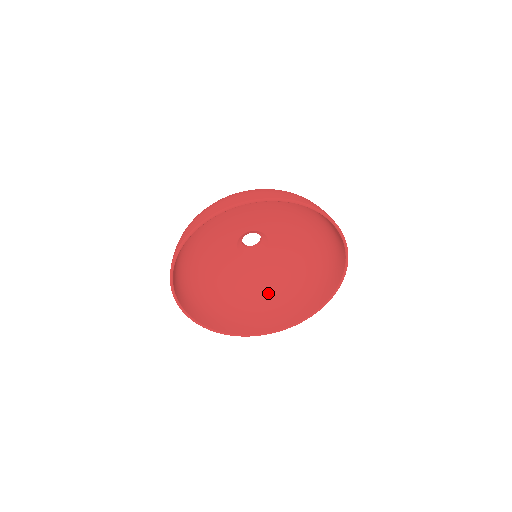
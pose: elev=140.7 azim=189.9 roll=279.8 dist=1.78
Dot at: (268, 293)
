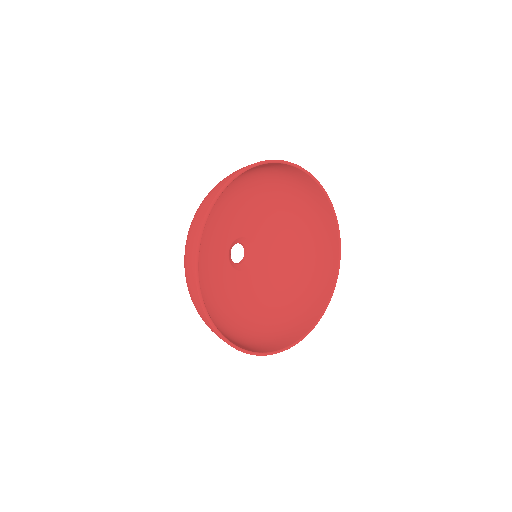
Dot at: (253, 320)
